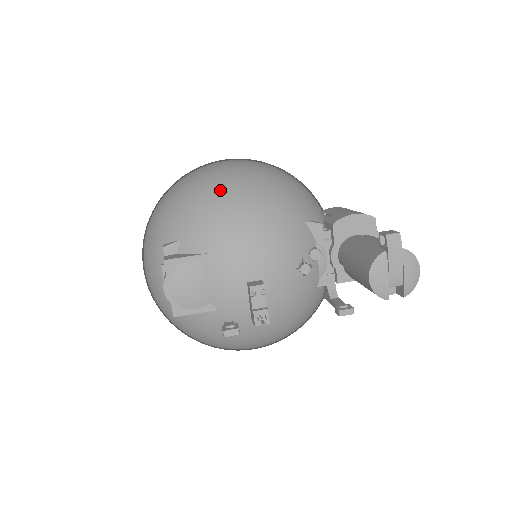
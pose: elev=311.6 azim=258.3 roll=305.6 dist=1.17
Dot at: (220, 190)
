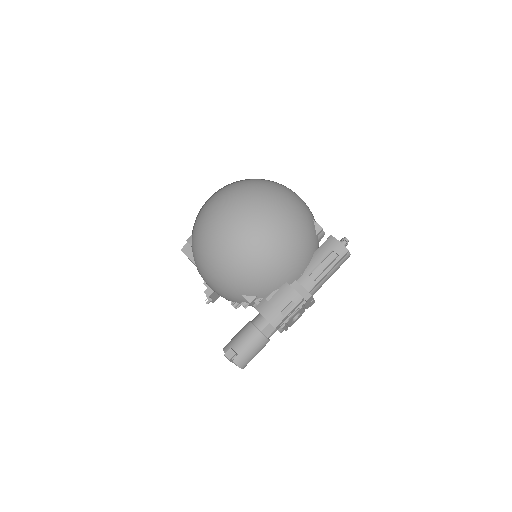
Dot at: (206, 251)
